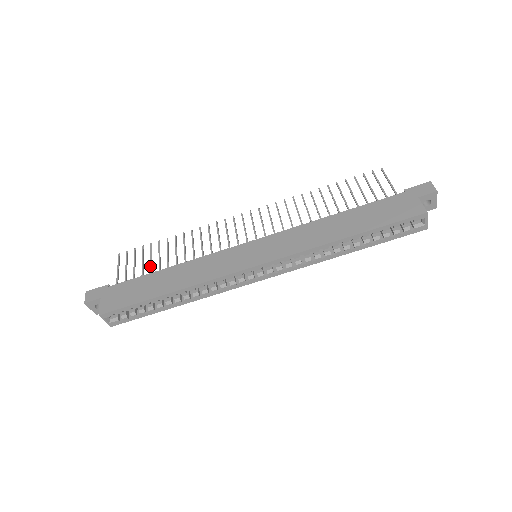
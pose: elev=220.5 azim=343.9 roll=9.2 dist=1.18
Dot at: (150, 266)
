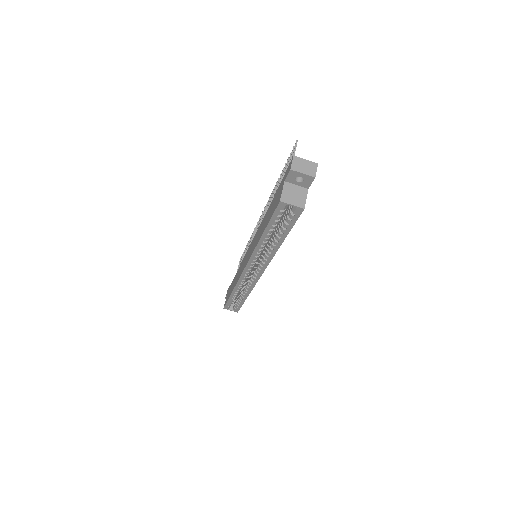
Dot at: occluded
